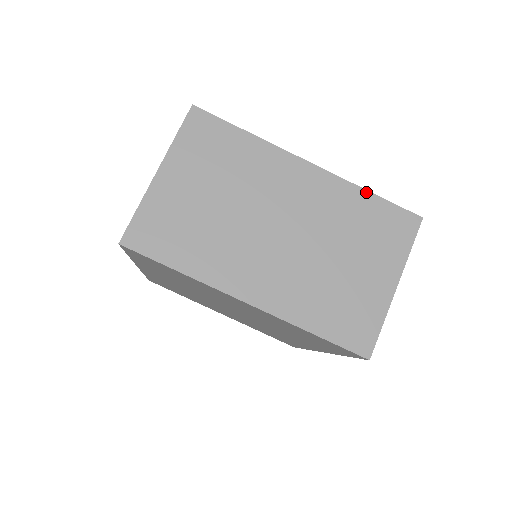
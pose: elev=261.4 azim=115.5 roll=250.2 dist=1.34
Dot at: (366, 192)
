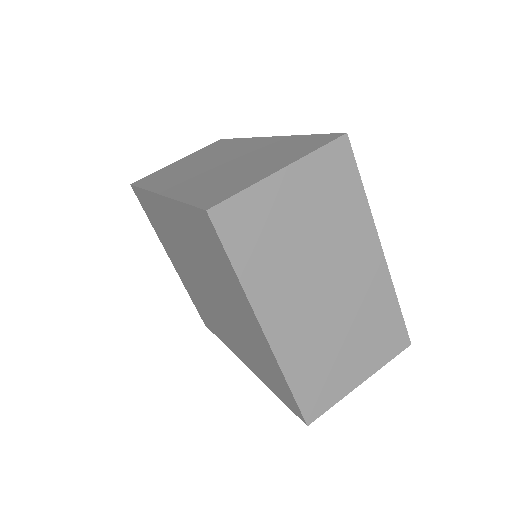
Dot at: (396, 301)
